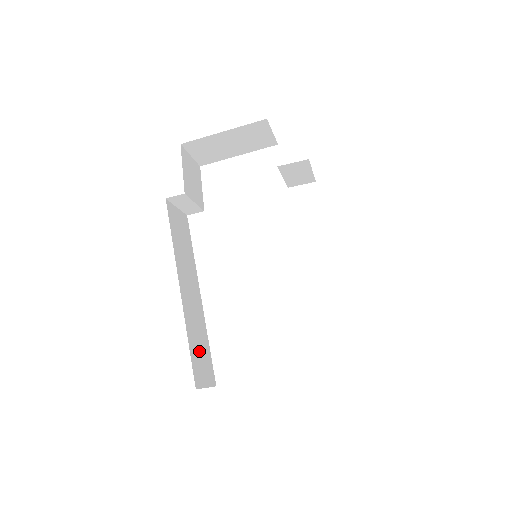
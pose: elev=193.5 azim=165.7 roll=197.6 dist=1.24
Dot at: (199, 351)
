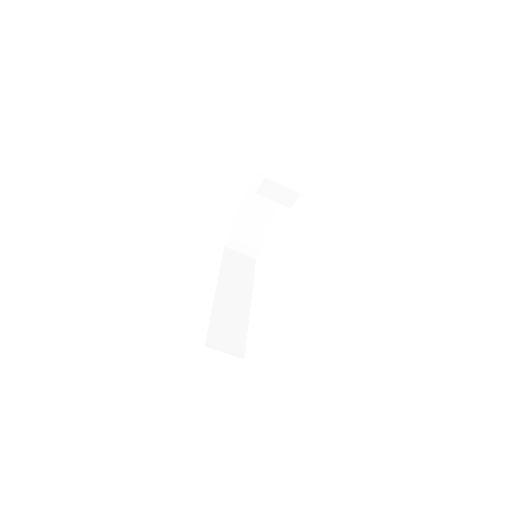
Dot at: (226, 330)
